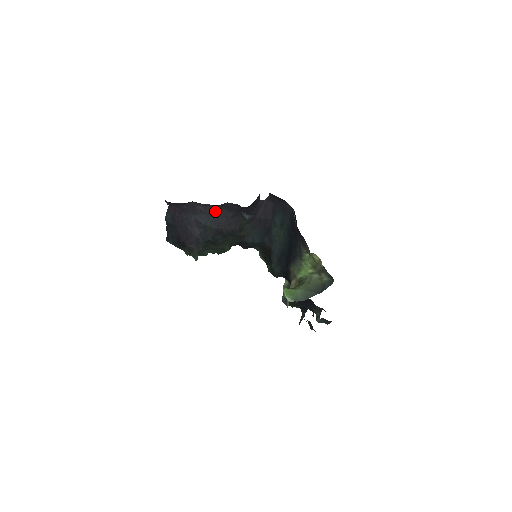
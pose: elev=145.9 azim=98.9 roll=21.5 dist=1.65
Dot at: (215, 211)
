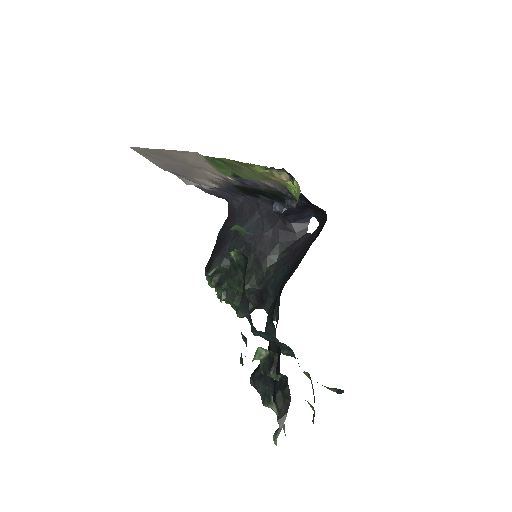
Dot at: (256, 218)
